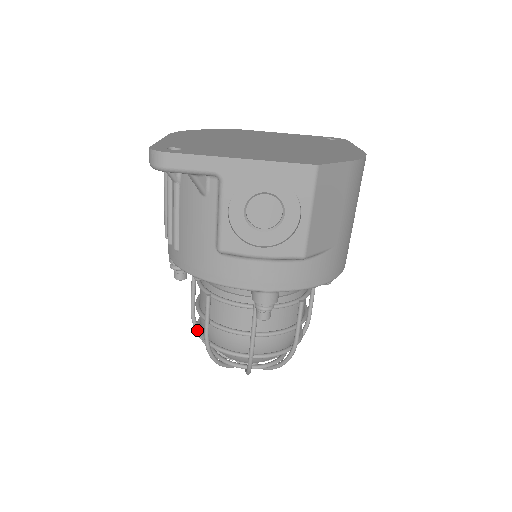
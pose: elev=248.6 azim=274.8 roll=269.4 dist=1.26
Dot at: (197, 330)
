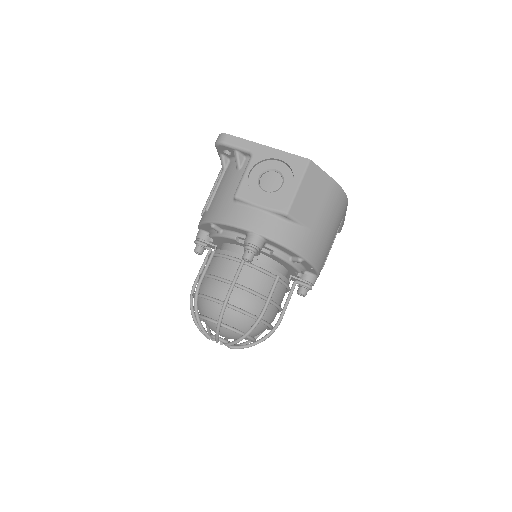
Dot at: (192, 294)
